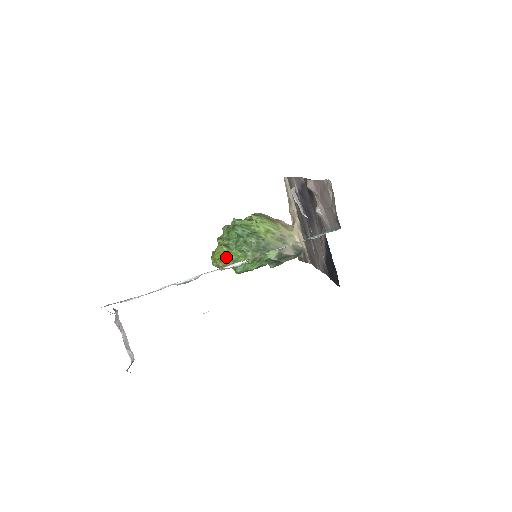
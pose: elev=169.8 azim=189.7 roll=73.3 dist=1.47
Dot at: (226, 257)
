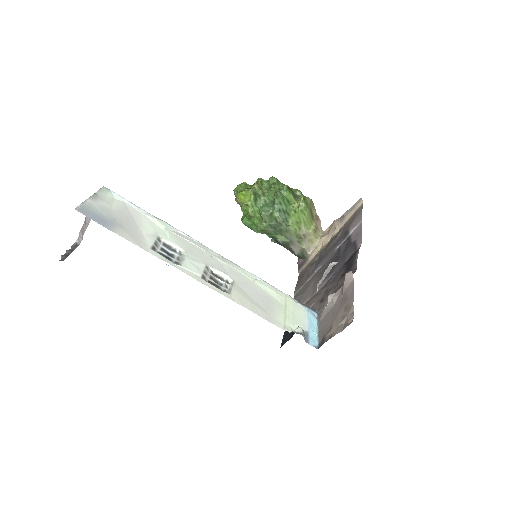
Dot at: (246, 205)
